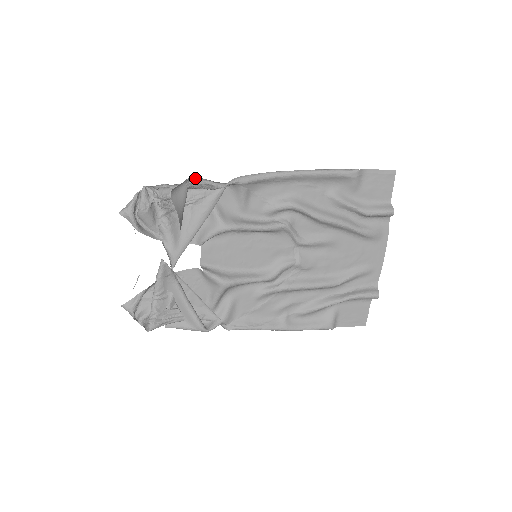
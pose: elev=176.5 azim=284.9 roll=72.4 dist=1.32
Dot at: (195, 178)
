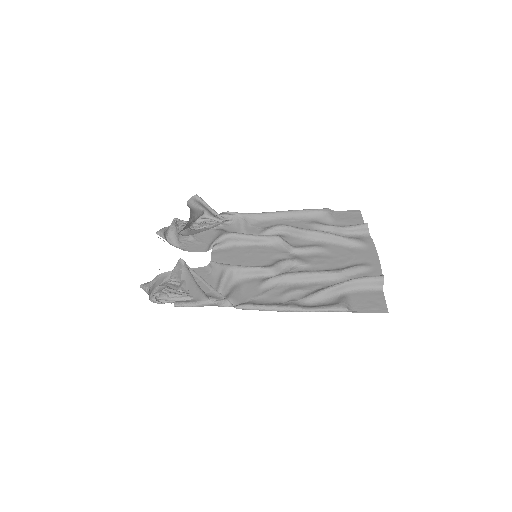
Dot at: (208, 218)
